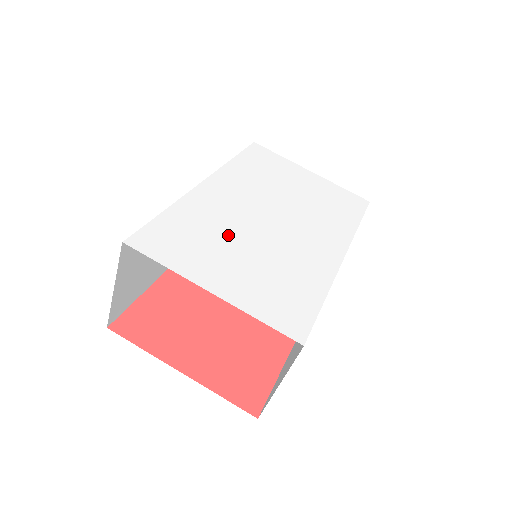
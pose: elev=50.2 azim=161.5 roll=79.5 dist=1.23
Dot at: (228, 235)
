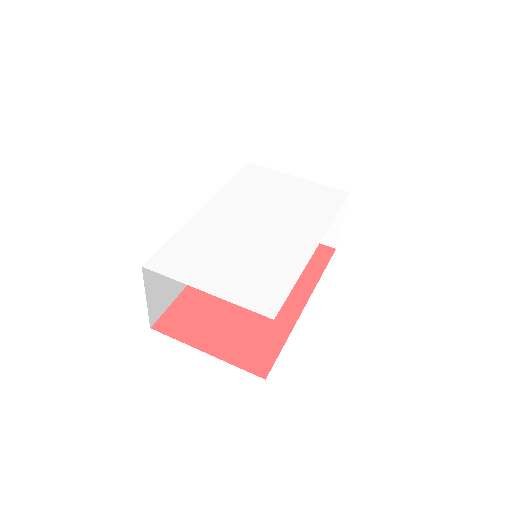
Dot at: (221, 246)
